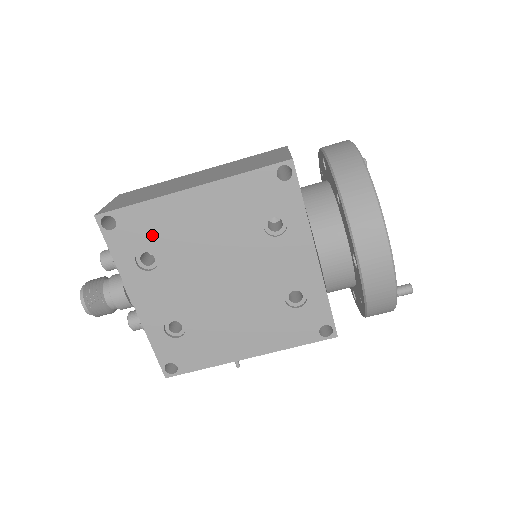
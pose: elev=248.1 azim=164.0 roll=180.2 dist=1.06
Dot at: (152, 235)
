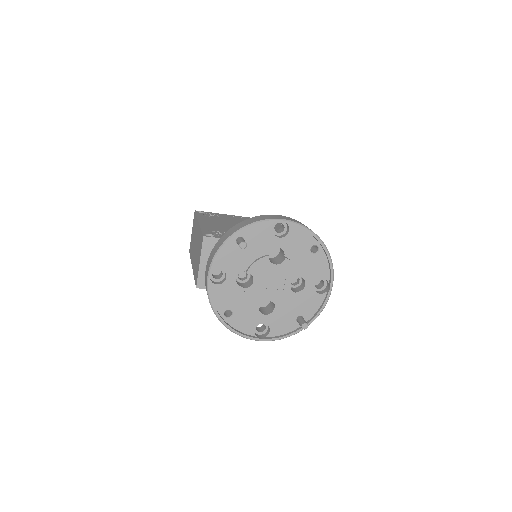
Dot at: occluded
